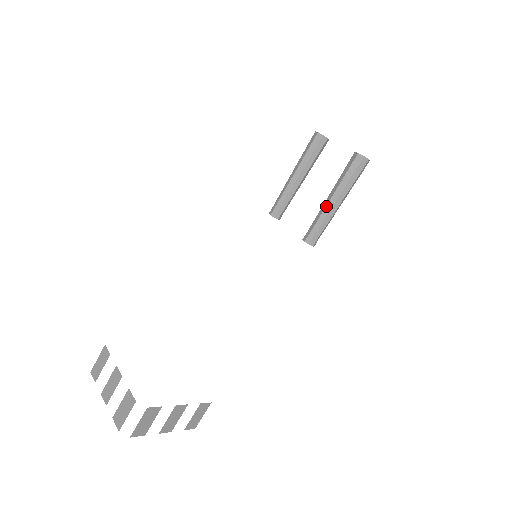
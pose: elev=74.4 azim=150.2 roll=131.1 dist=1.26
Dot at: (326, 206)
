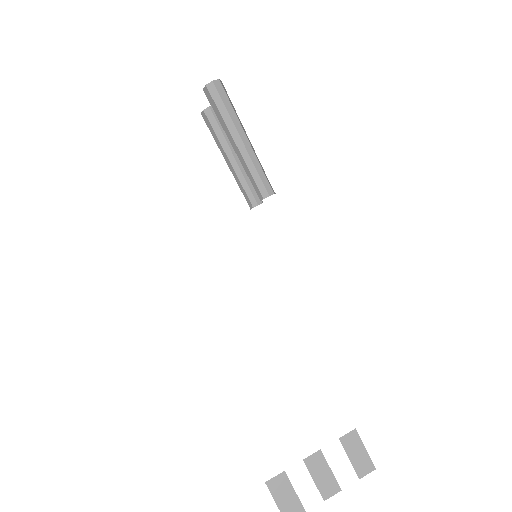
Dot at: (237, 155)
